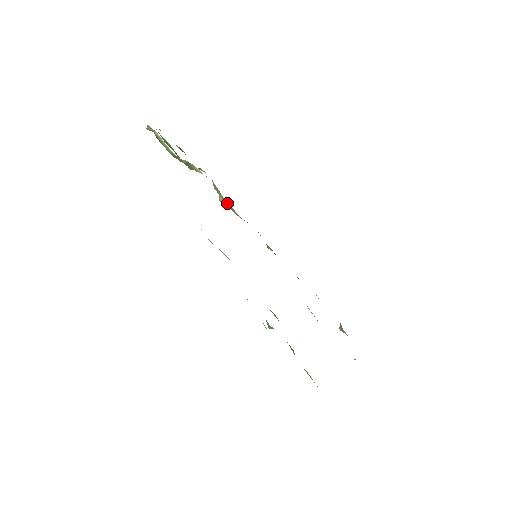
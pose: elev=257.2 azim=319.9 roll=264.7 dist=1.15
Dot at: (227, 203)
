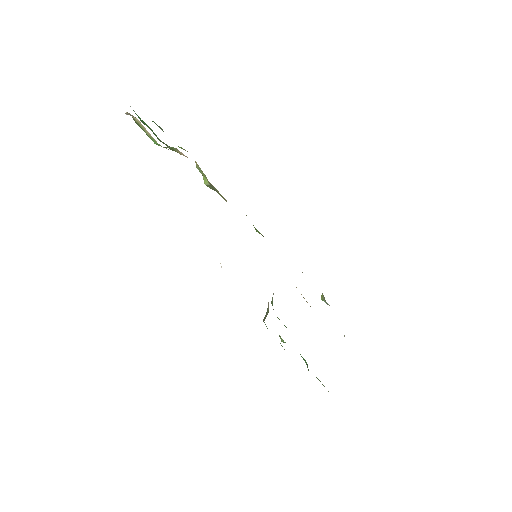
Dot at: (214, 188)
